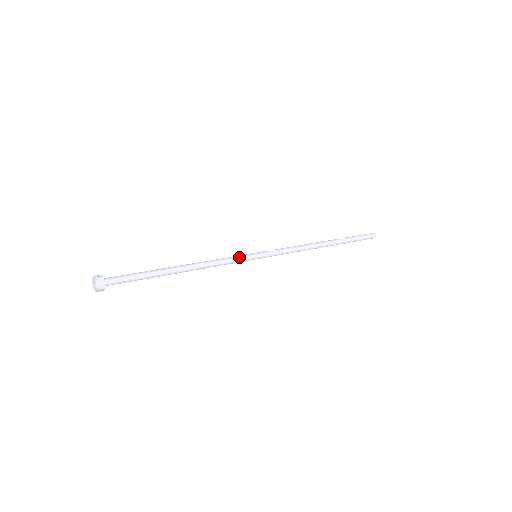
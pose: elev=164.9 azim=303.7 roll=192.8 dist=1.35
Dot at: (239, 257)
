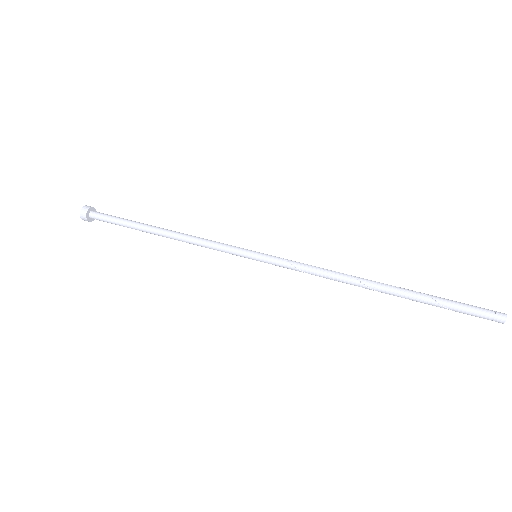
Dot at: (230, 246)
